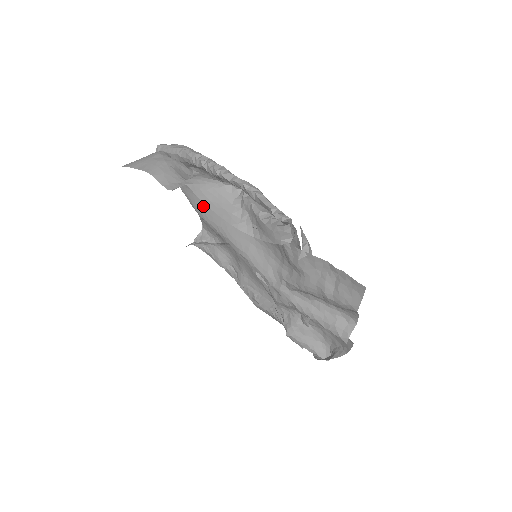
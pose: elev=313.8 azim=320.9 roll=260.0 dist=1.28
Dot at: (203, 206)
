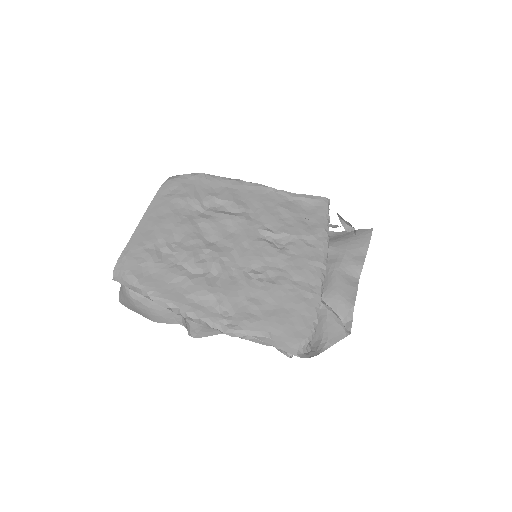
Dot at: occluded
